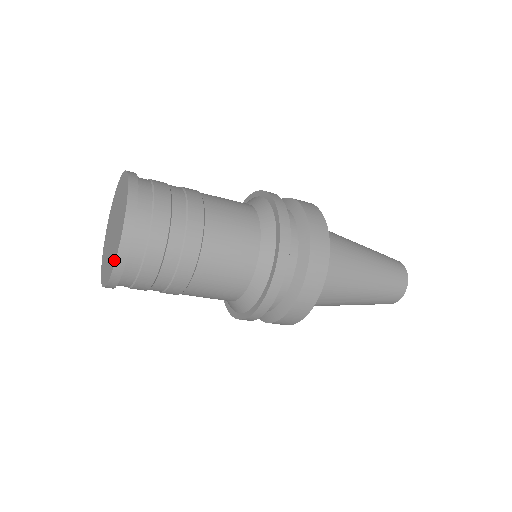
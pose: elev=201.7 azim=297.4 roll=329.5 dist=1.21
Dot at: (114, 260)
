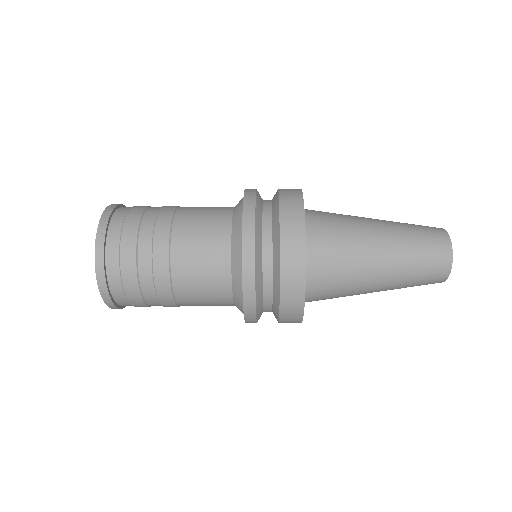
Dot at: (100, 288)
